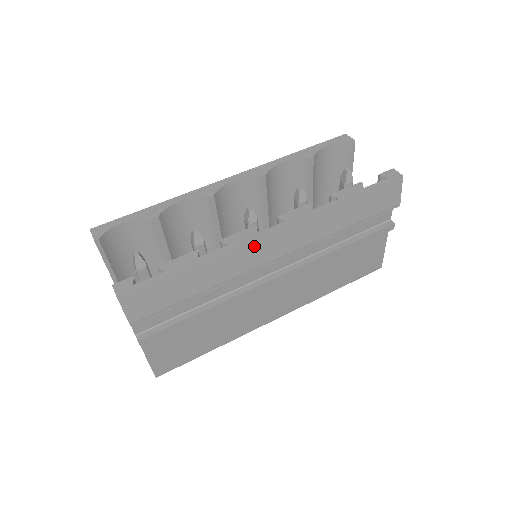
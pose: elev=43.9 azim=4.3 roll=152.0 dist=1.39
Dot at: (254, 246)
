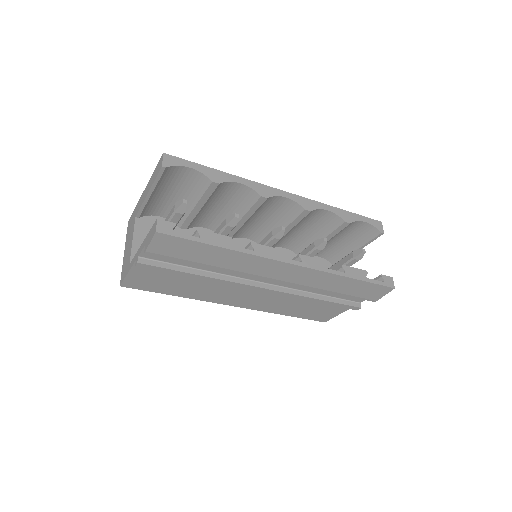
Dot at: (270, 263)
